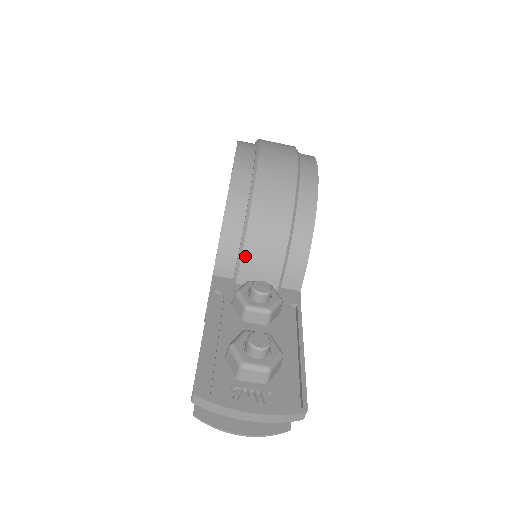
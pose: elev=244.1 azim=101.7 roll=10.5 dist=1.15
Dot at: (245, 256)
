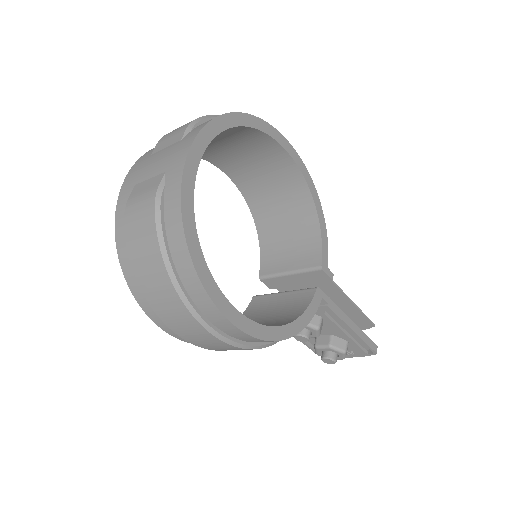
Dot at: occluded
